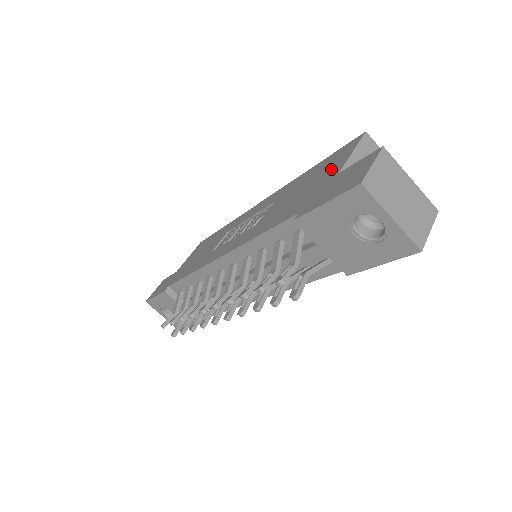
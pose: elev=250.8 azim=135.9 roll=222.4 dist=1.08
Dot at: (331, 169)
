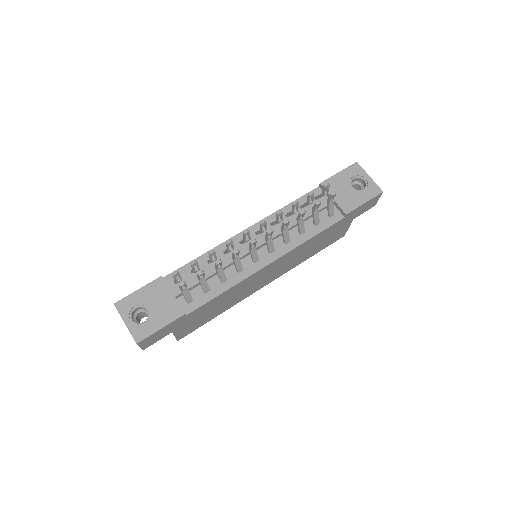
Dot at: occluded
